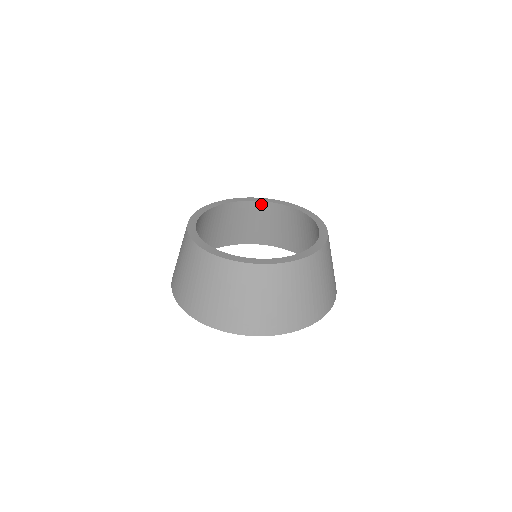
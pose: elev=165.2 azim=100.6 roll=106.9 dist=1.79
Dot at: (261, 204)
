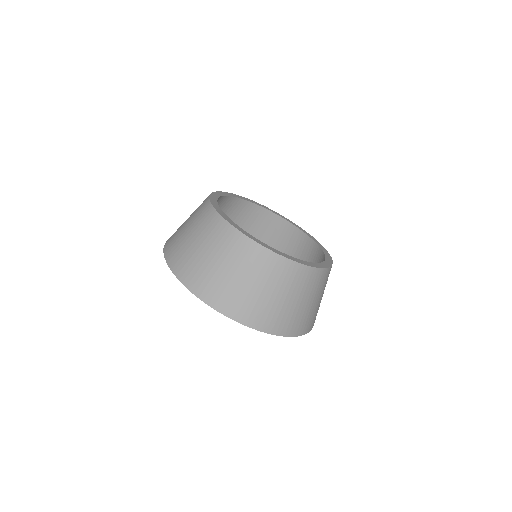
Dot at: (262, 211)
